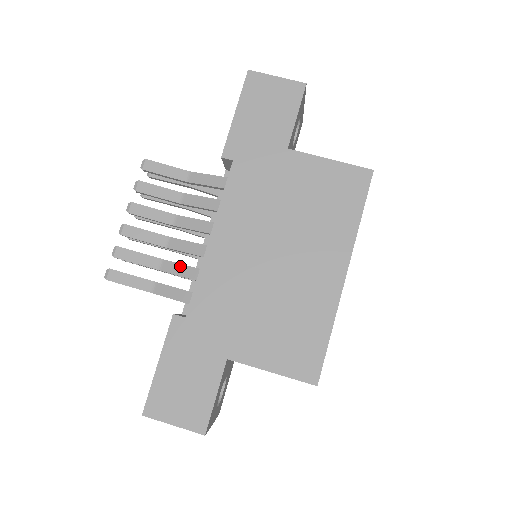
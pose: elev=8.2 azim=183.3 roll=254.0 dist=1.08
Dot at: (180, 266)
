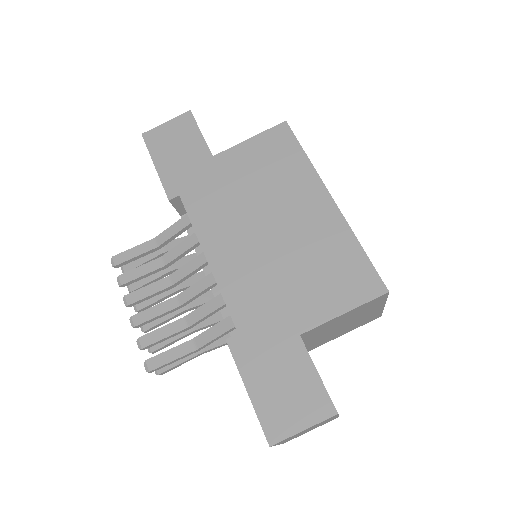
Dot at: (202, 308)
